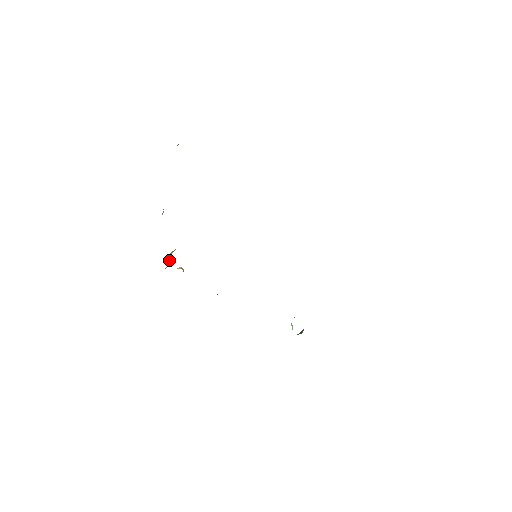
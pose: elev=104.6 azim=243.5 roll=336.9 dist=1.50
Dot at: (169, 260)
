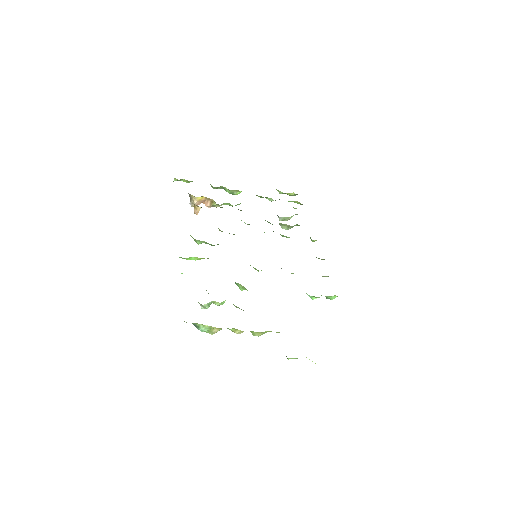
Dot at: (198, 204)
